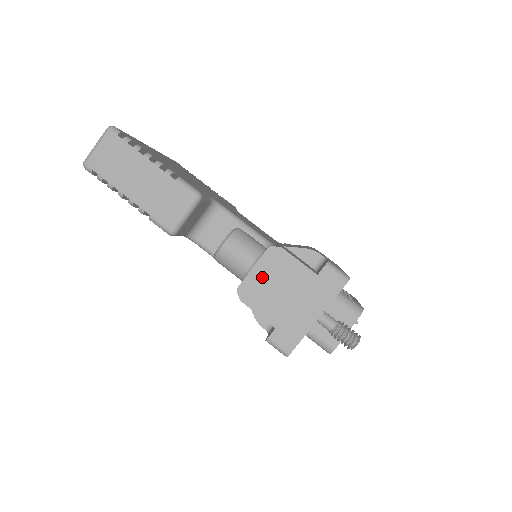
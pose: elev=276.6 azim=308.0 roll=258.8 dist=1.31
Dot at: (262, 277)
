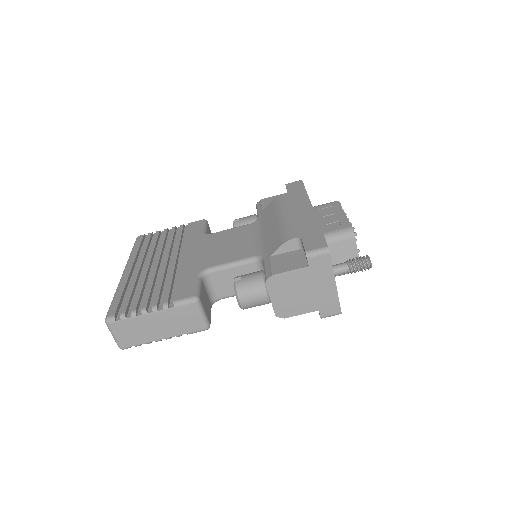
Dot at: (281, 298)
